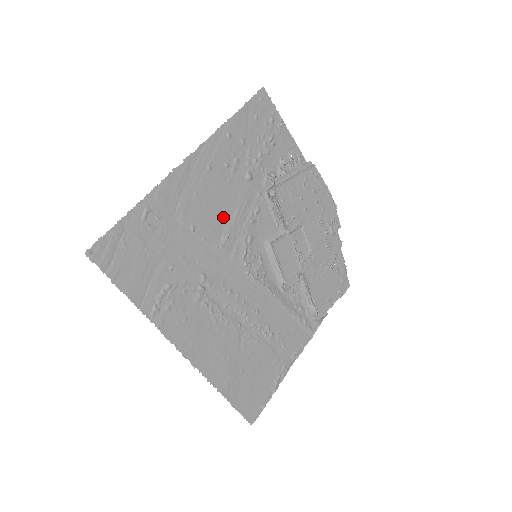
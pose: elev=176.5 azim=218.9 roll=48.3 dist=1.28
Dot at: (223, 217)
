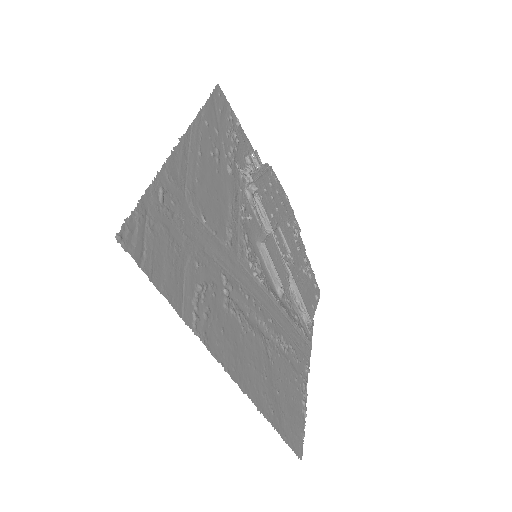
Dot at: (222, 210)
